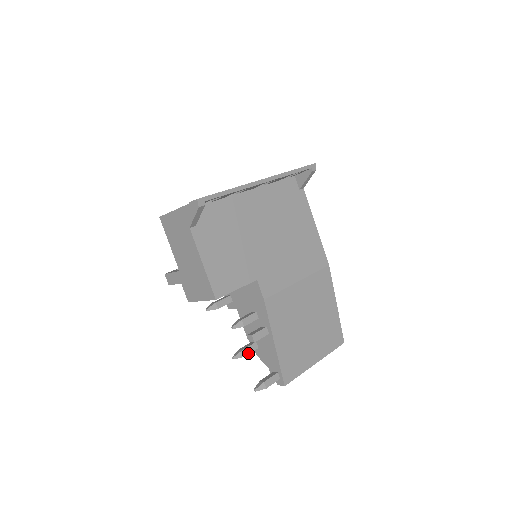
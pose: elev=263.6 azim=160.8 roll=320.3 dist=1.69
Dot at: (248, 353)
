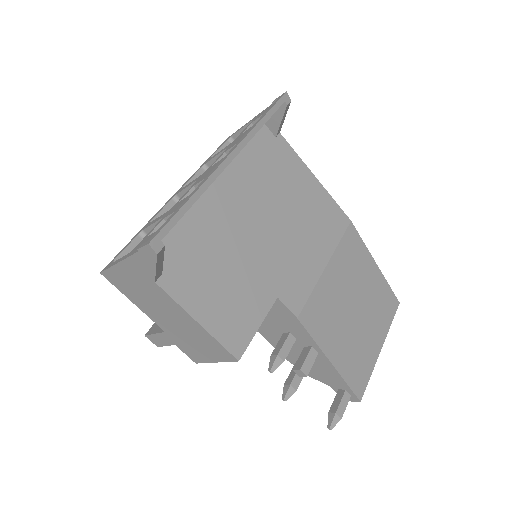
Dot at: (298, 383)
